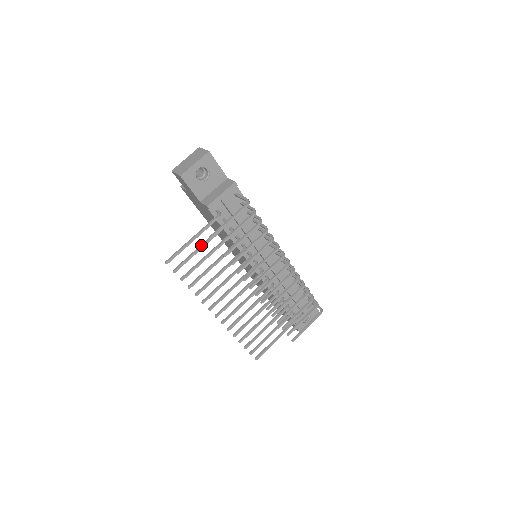
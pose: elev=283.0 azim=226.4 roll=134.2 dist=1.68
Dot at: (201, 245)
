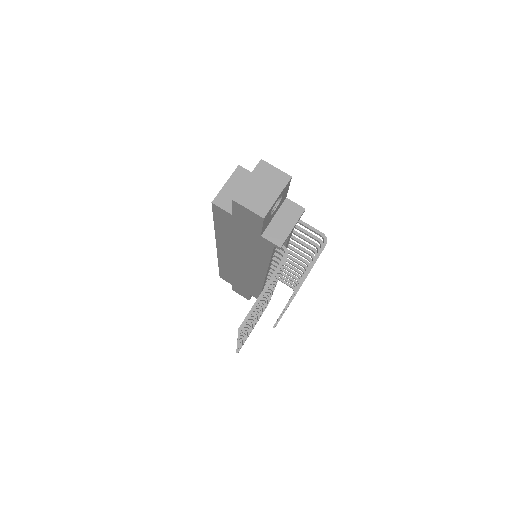
Dot at: occluded
